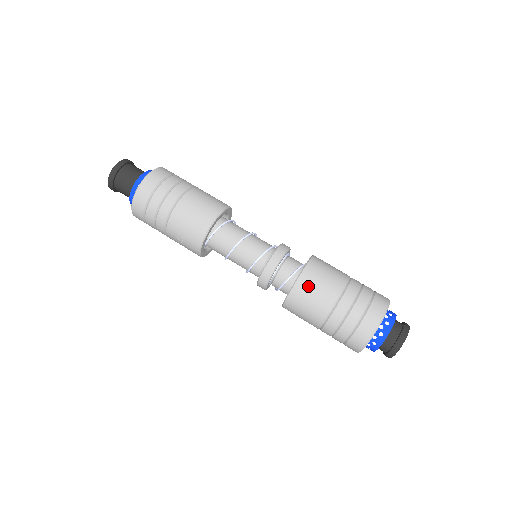
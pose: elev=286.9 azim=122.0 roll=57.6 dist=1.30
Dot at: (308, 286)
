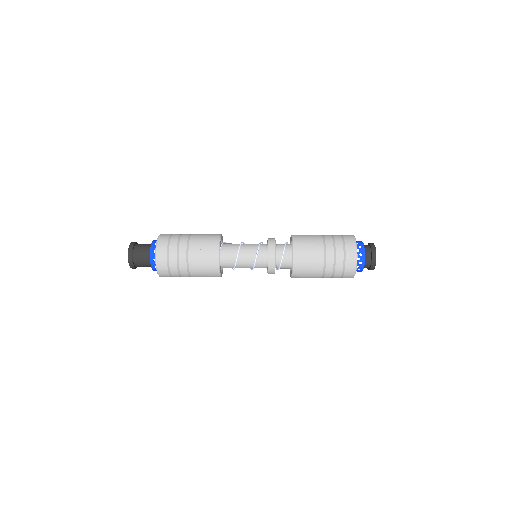
Dot at: (300, 235)
